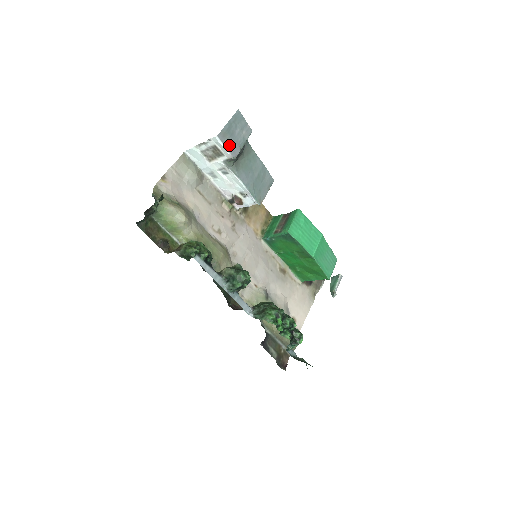
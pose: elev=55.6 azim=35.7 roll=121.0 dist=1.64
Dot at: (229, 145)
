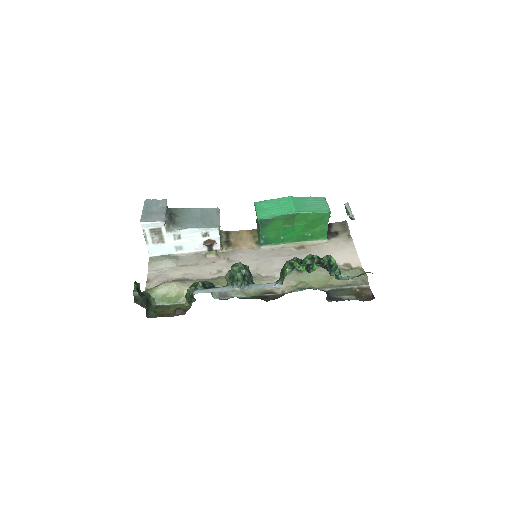
Dot at: (154, 219)
